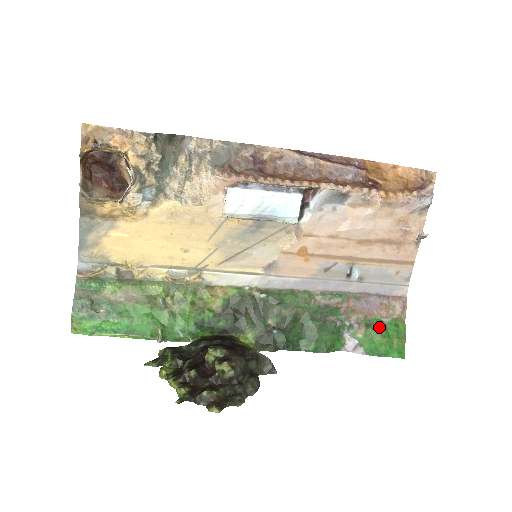
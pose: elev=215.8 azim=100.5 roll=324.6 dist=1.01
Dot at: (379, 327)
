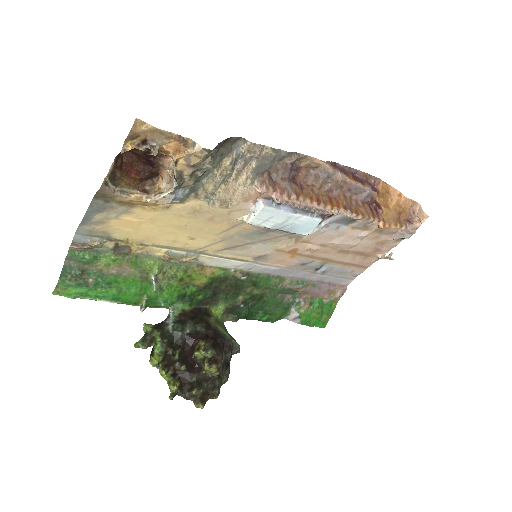
Dot at: (319, 306)
